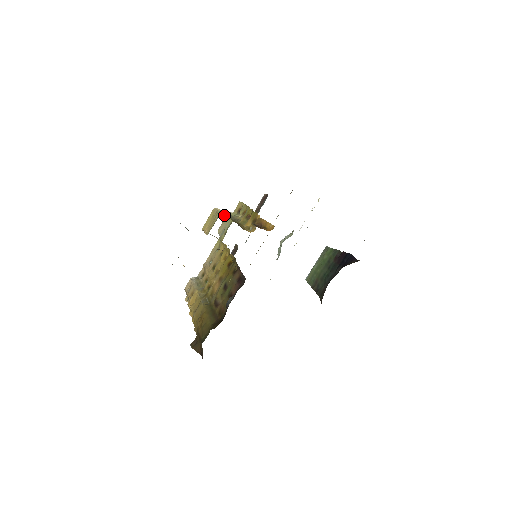
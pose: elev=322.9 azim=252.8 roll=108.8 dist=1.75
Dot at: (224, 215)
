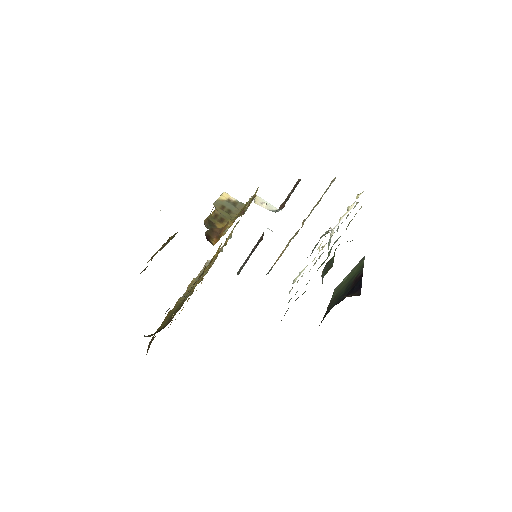
Dot at: (218, 205)
